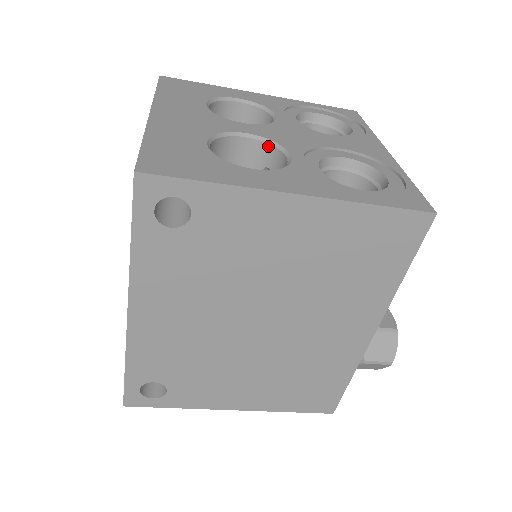
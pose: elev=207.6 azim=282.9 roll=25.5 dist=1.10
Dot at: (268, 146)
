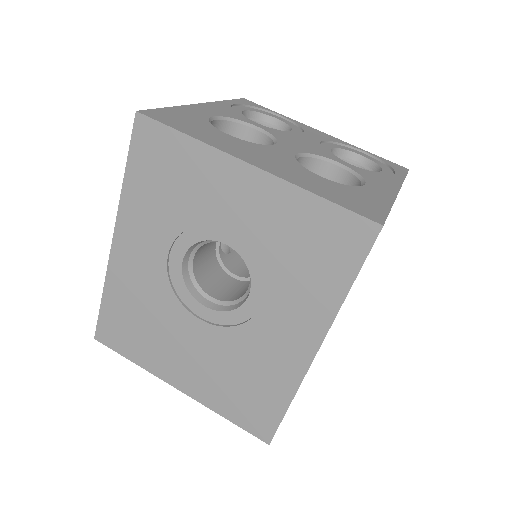
Dot at: (310, 159)
